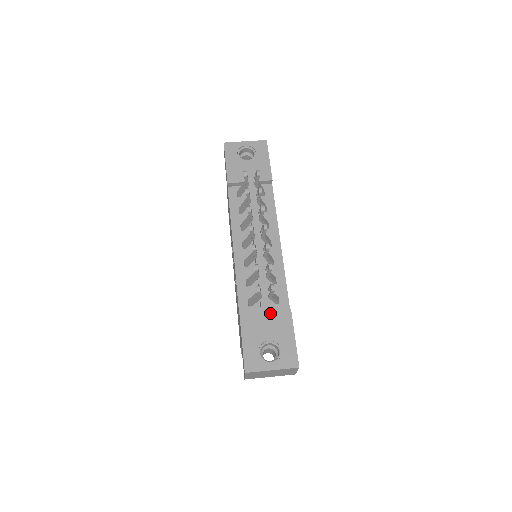
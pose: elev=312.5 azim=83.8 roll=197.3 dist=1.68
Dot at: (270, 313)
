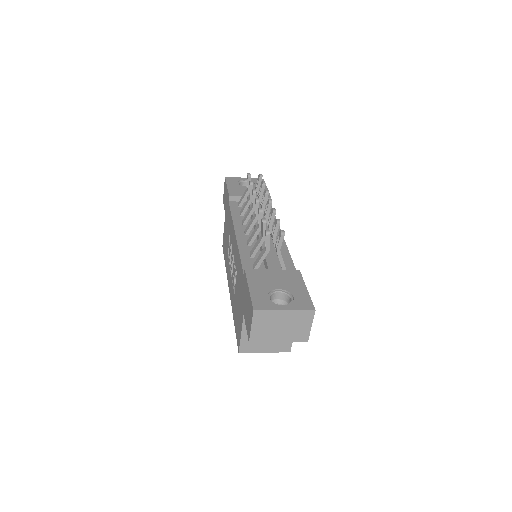
Dot at: (278, 271)
